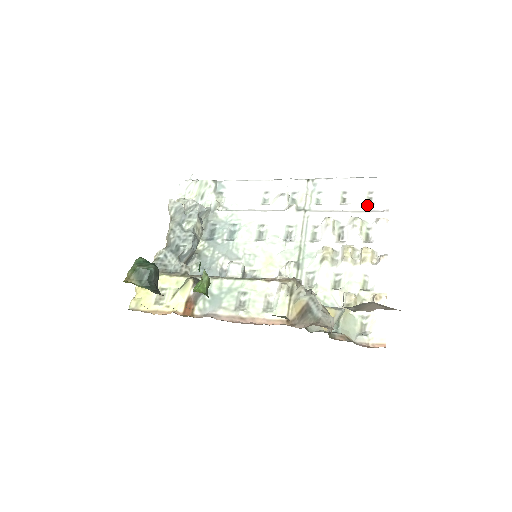
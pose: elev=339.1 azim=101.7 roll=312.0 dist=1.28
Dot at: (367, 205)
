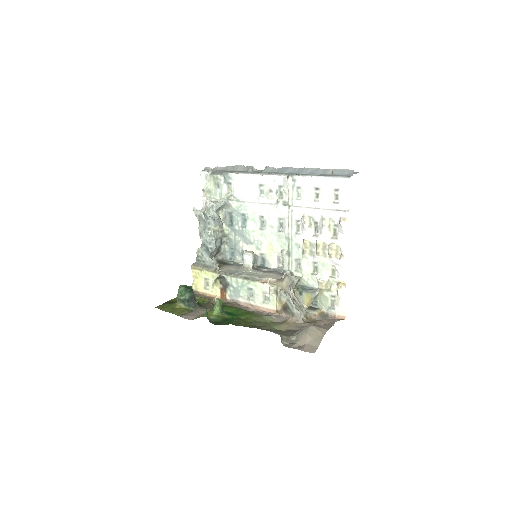
Dot at: (333, 204)
